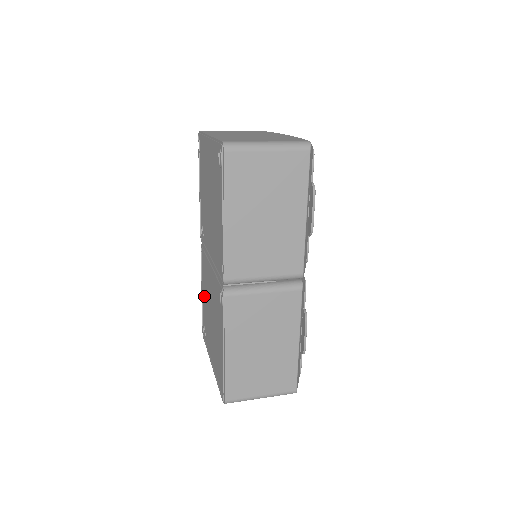
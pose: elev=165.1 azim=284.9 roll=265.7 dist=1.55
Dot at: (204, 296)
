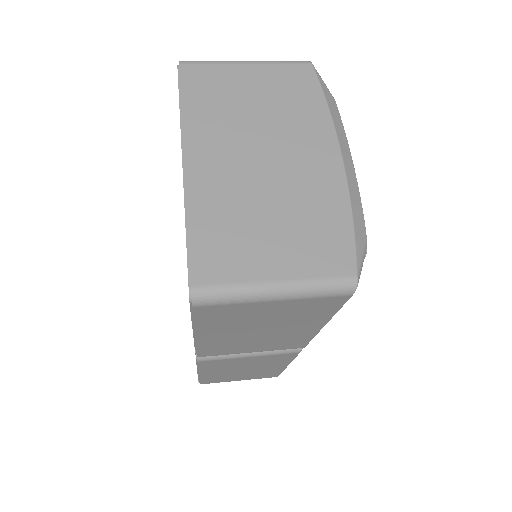
Dot at: occluded
